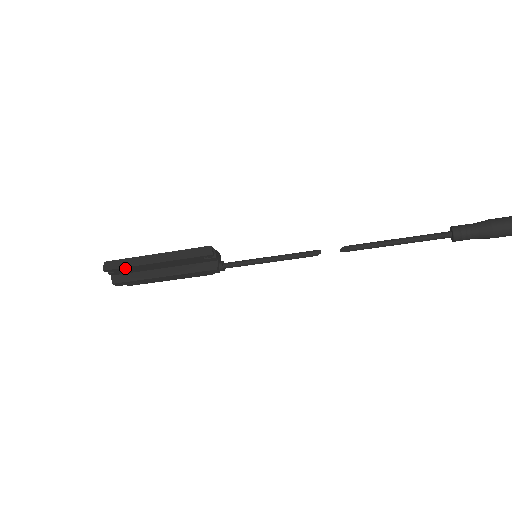
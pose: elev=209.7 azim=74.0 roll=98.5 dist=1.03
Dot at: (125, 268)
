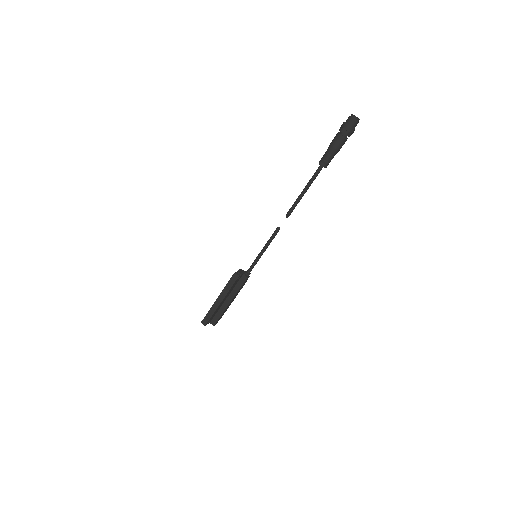
Dot at: (212, 316)
